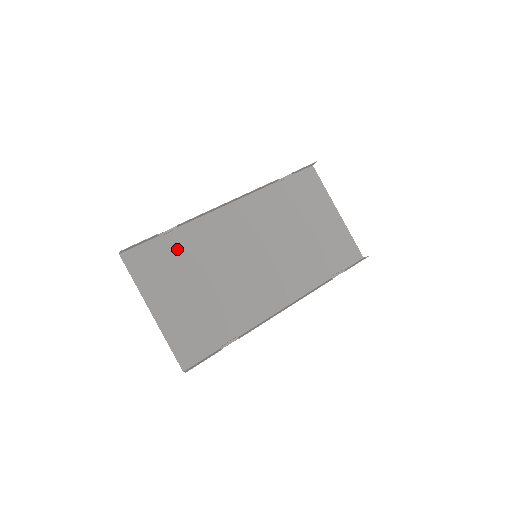
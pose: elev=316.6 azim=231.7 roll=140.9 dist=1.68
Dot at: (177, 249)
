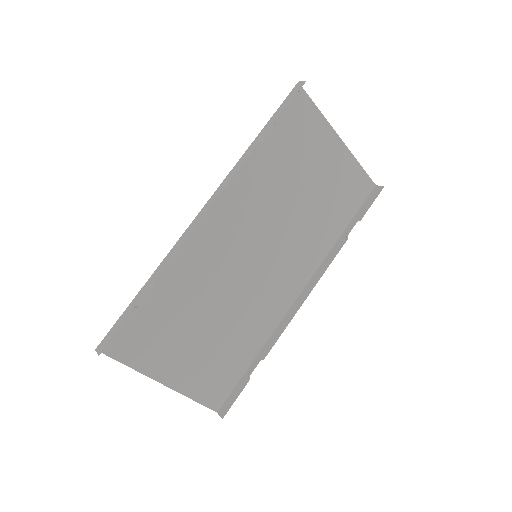
Dot at: (162, 303)
